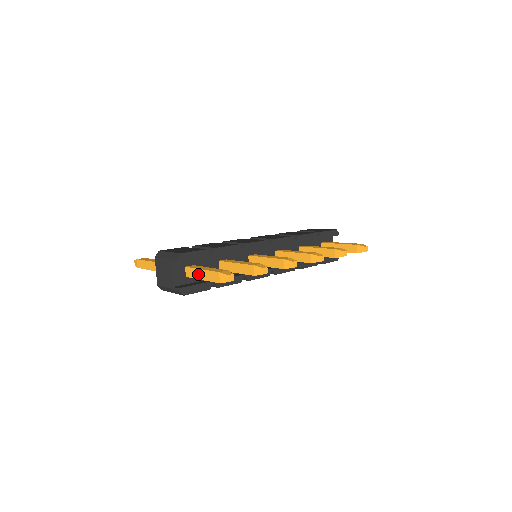
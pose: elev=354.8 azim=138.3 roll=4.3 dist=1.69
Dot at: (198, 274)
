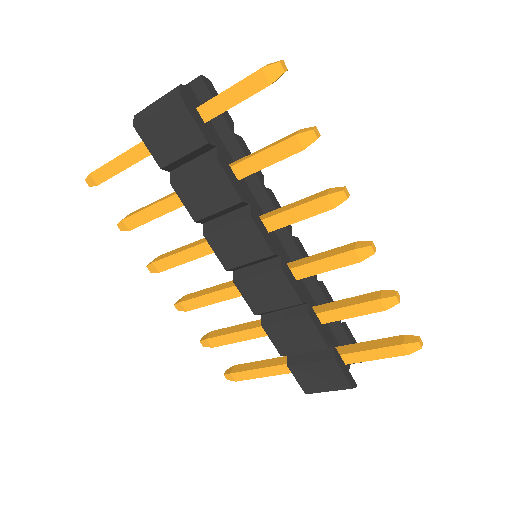
Dot at: occluded
